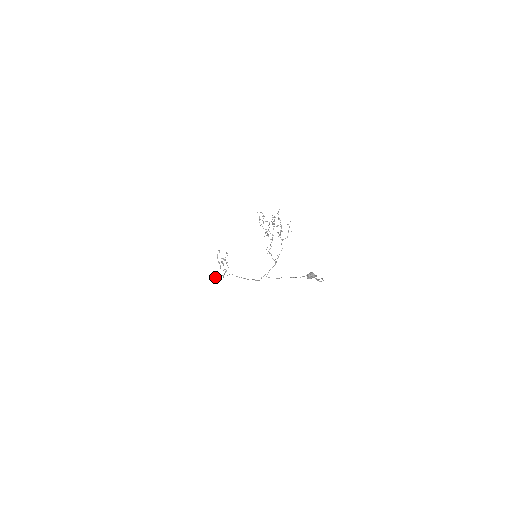
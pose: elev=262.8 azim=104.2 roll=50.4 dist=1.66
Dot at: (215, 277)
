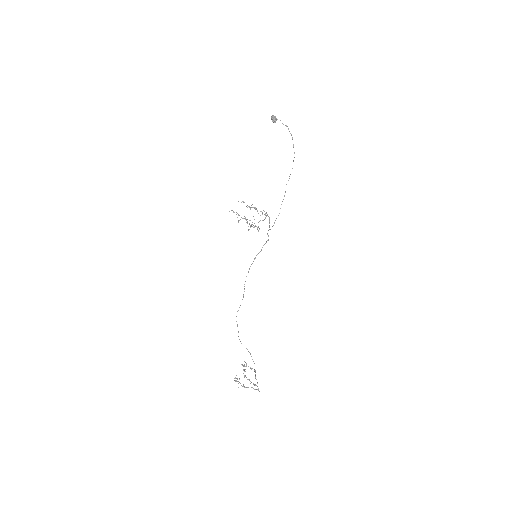
Dot at: occluded
